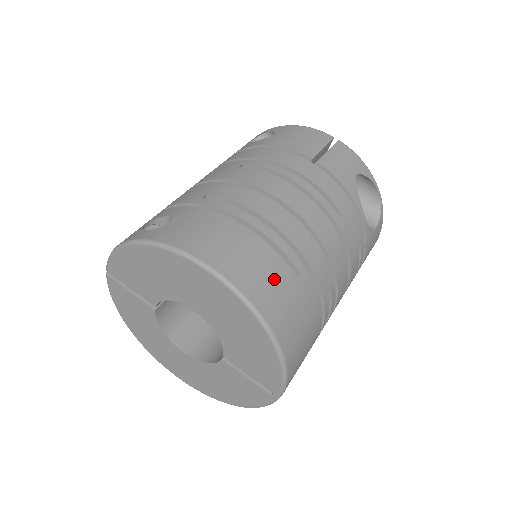
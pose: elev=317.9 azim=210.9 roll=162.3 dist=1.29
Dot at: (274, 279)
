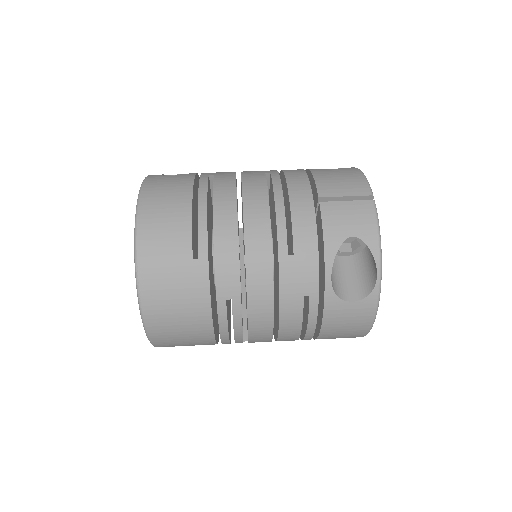
Dot at: (170, 245)
